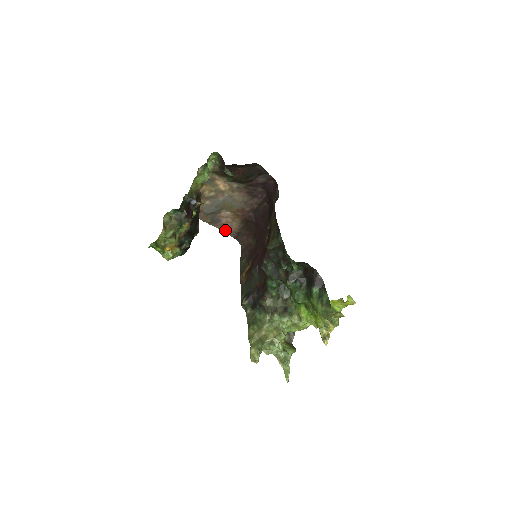
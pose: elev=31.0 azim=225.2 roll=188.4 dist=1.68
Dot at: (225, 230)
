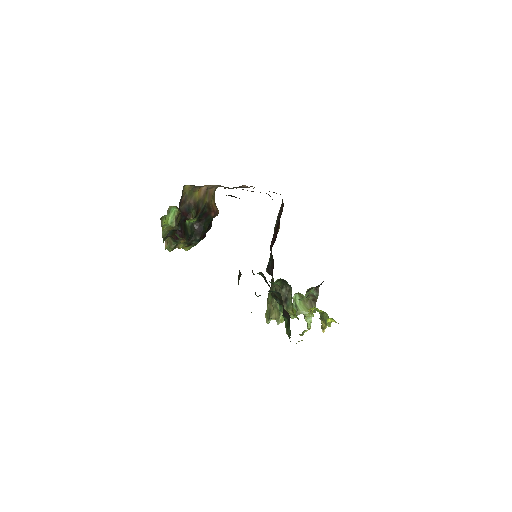
Dot at: occluded
